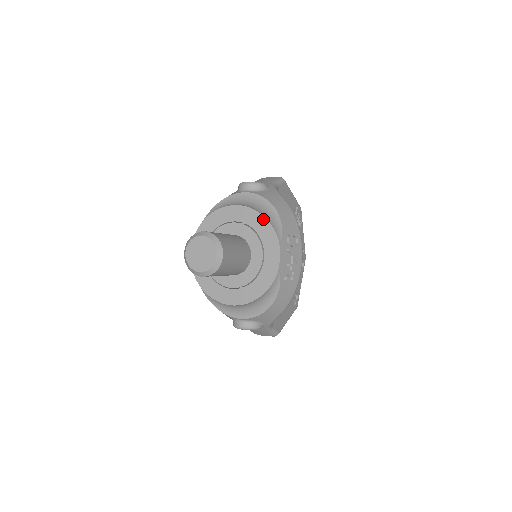
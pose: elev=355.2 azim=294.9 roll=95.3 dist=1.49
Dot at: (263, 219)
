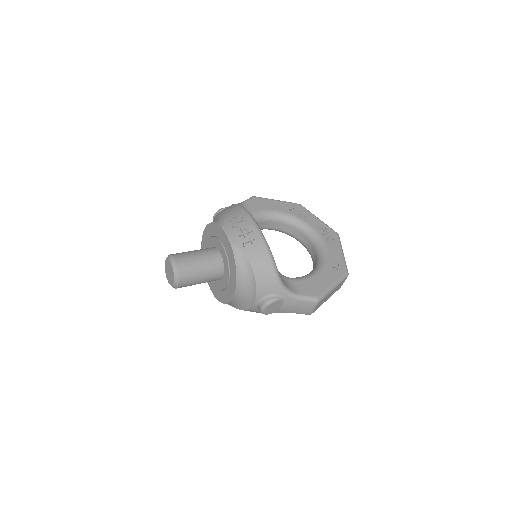
Dot at: (211, 224)
